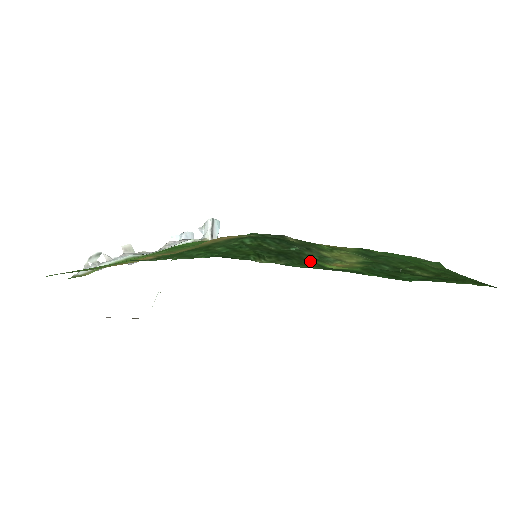
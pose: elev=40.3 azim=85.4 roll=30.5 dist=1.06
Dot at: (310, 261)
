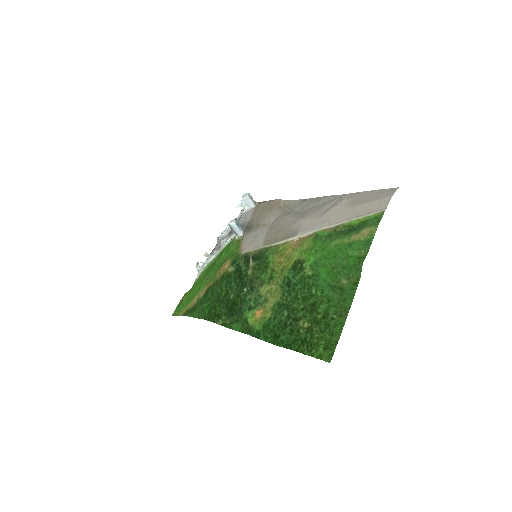
Dot at: (243, 315)
